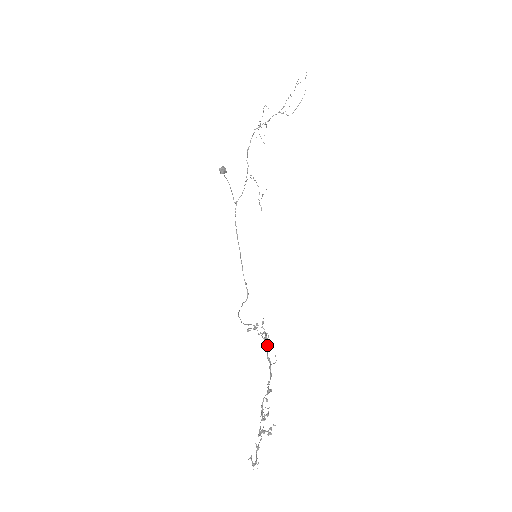
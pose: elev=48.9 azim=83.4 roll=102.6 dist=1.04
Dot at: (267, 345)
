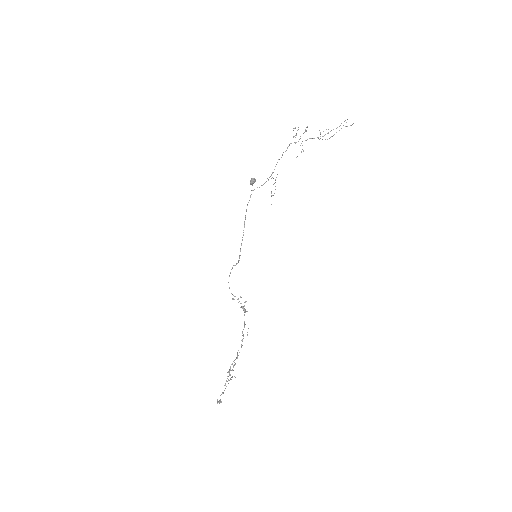
Dot at: (244, 322)
